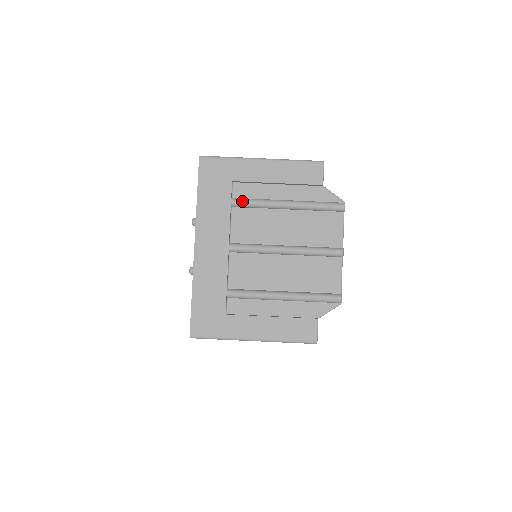
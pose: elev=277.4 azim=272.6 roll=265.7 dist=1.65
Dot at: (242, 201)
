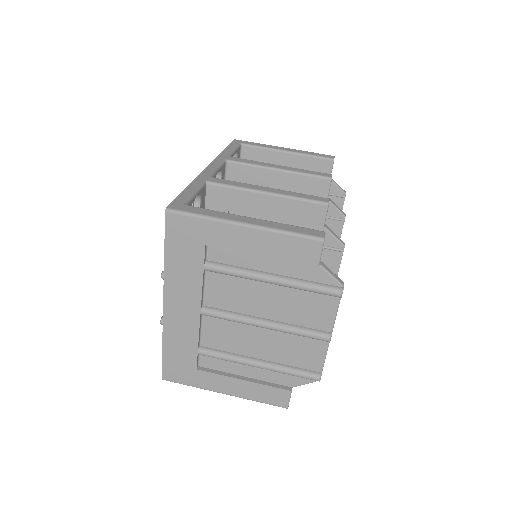
Dot at: (217, 269)
